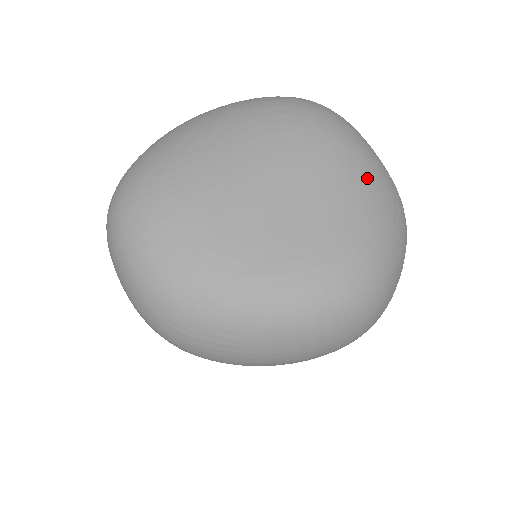
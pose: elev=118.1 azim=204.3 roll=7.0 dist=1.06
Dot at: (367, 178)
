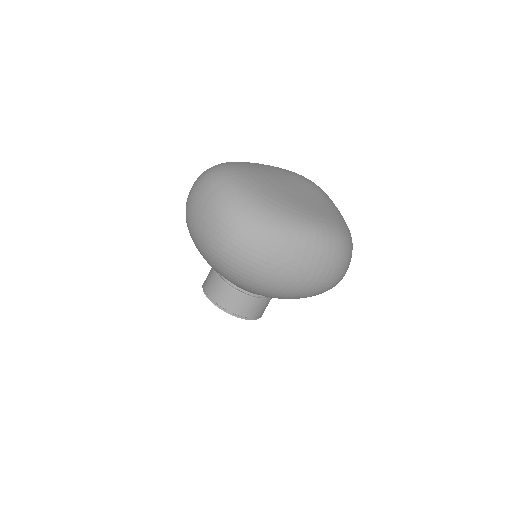
Dot at: (335, 206)
